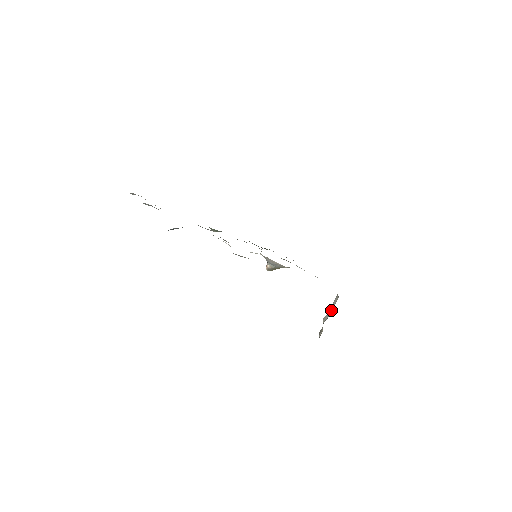
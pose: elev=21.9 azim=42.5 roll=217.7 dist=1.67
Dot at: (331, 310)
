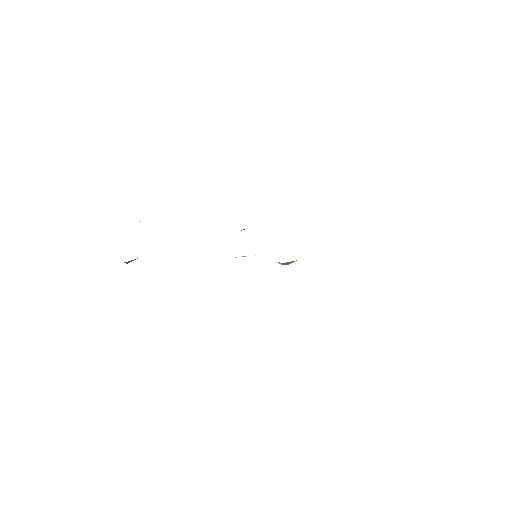
Dot at: occluded
